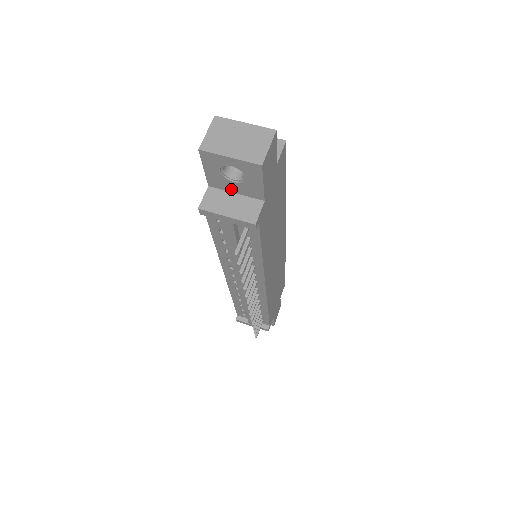
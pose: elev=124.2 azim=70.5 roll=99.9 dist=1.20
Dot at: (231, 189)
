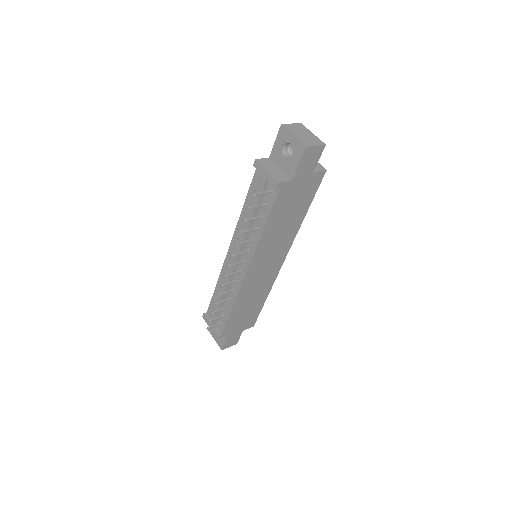
Dot at: (280, 164)
